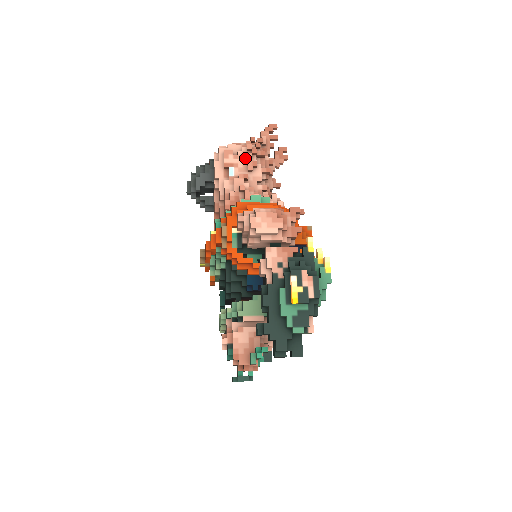
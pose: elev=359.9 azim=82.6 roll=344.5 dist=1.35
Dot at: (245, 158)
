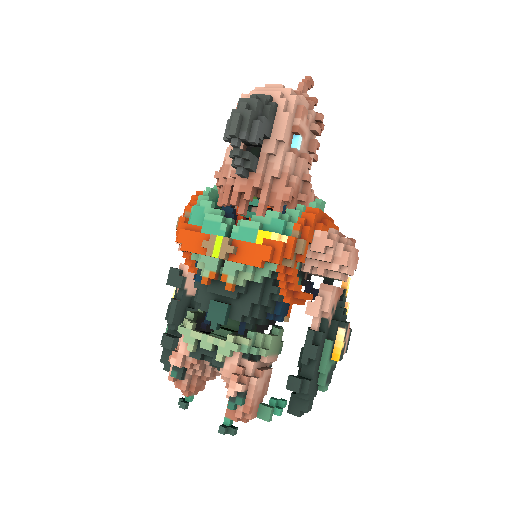
Dot at: (313, 130)
